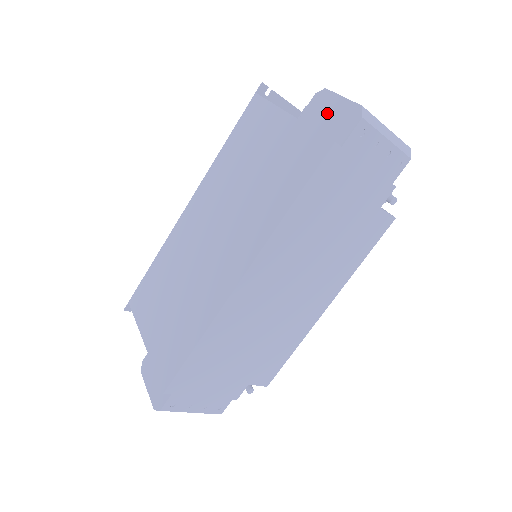
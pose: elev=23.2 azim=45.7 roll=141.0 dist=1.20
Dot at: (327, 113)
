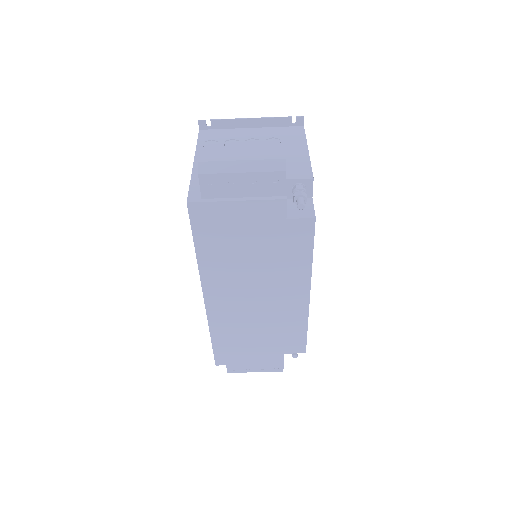
Dot at: occluded
